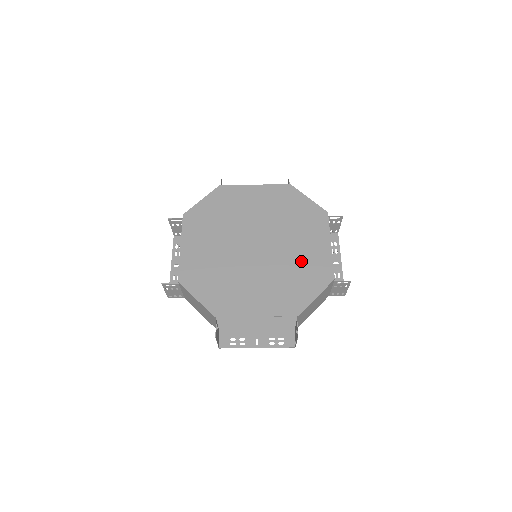
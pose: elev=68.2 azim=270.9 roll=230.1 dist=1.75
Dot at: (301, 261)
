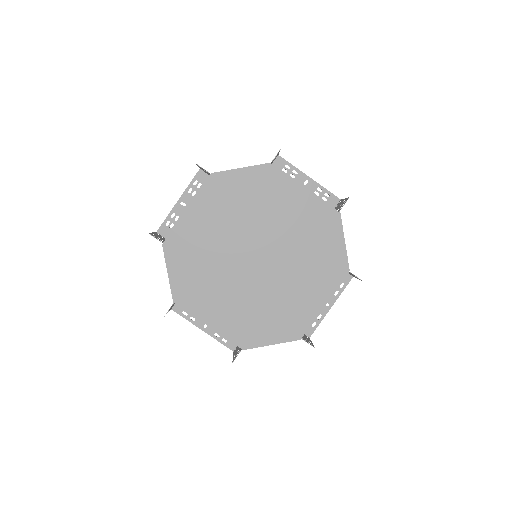
Dot at: (285, 303)
